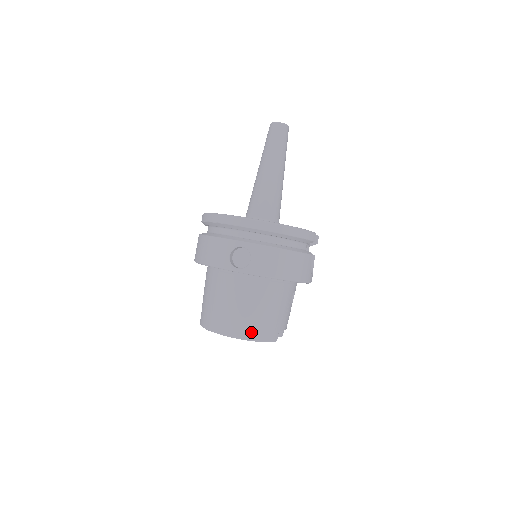
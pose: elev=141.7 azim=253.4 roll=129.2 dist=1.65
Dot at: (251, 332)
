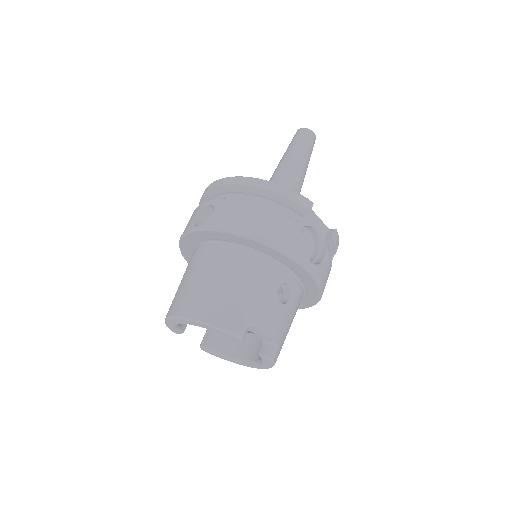
Dot at: (201, 310)
